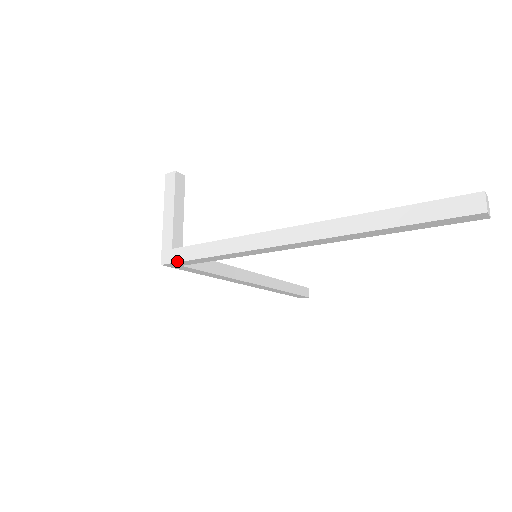
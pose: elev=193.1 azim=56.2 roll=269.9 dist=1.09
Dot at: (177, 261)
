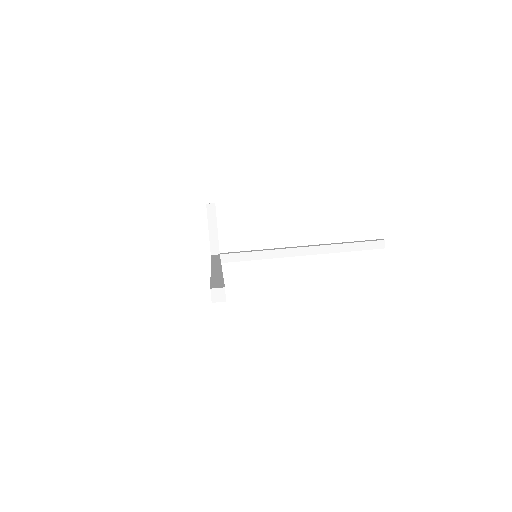
Dot at: occluded
